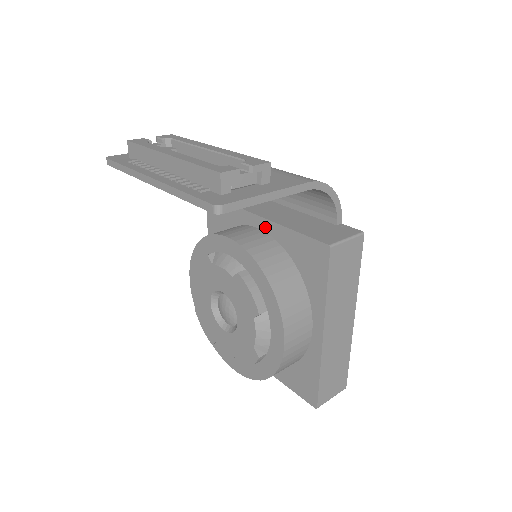
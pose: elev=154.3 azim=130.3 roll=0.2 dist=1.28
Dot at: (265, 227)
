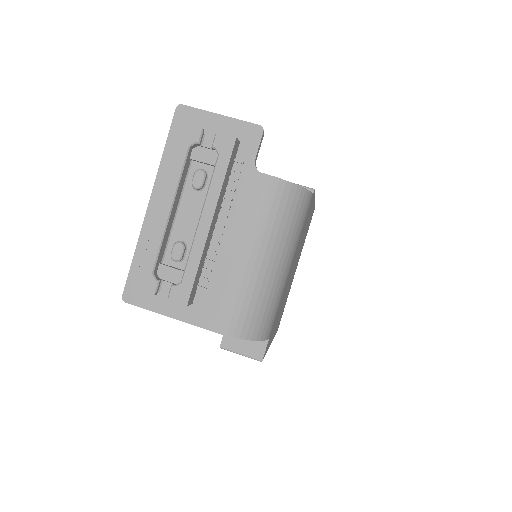
Dot at: occluded
